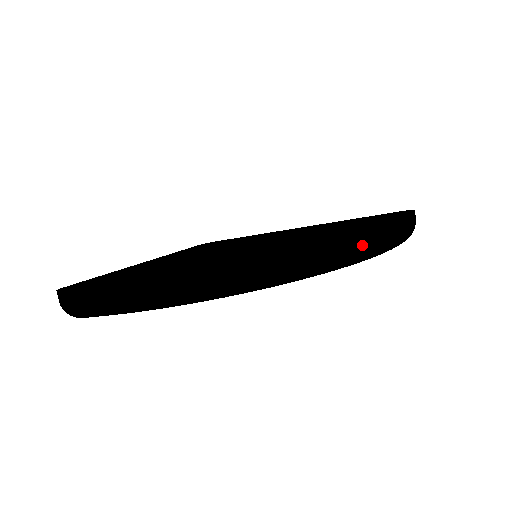
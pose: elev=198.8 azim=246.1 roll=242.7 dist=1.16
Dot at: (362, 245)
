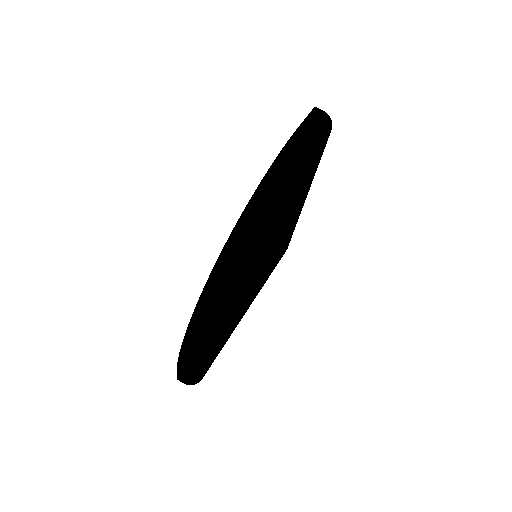
Dot at: (246, 227)
